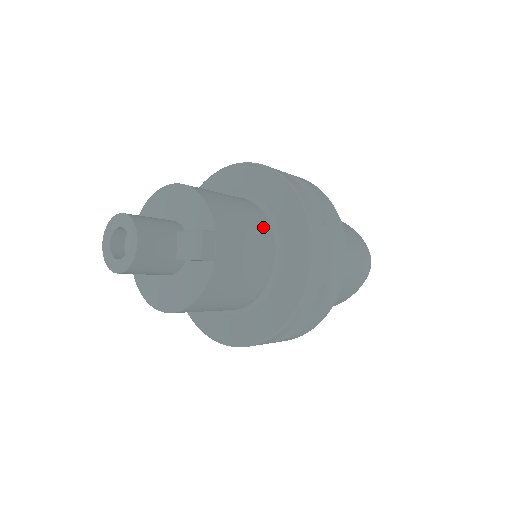
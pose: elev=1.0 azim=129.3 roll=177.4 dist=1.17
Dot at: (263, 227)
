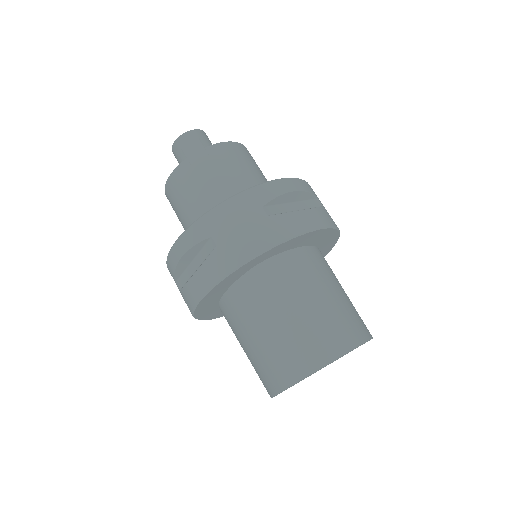
Dot at: occluded
